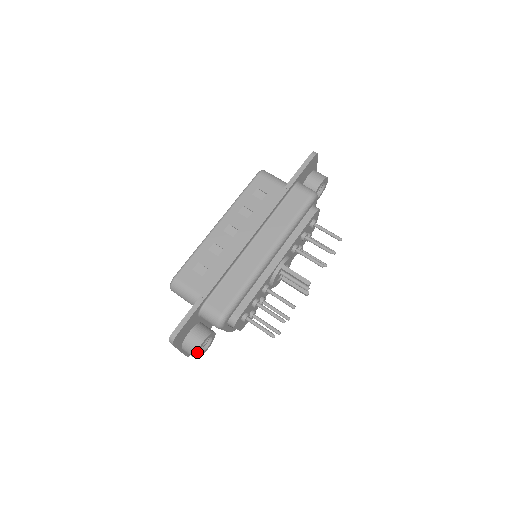
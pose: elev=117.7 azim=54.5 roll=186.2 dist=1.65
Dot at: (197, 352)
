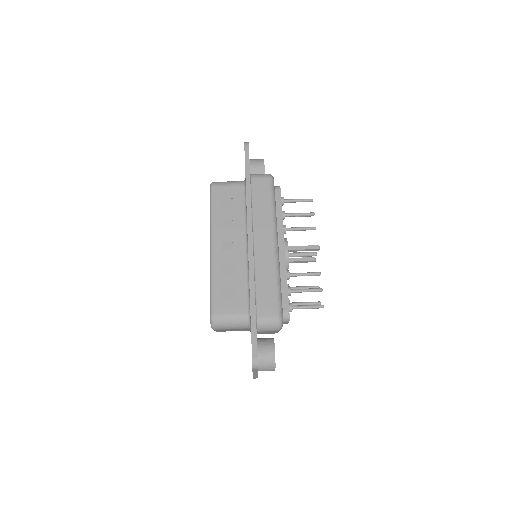
Dot at: (275, 363)
